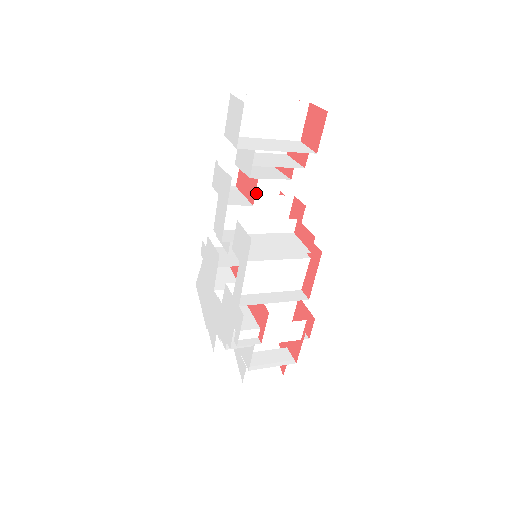
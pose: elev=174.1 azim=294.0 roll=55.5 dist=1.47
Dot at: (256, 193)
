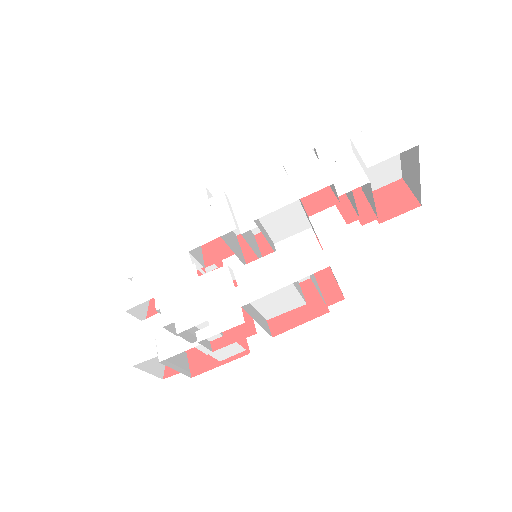
Dot at: occluded
